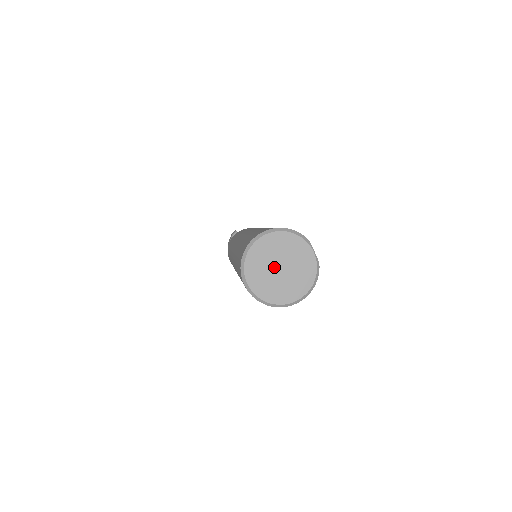
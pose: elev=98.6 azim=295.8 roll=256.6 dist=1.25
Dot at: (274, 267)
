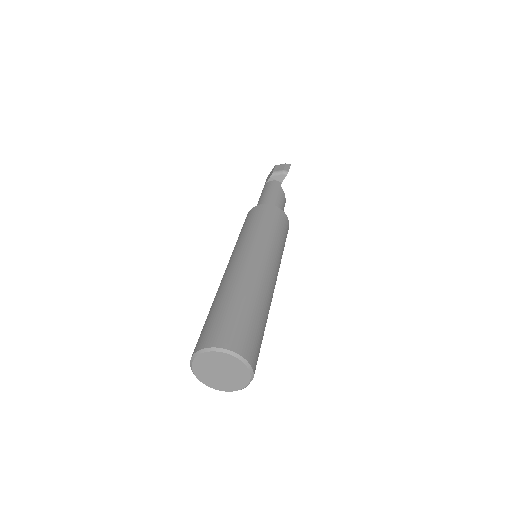
Dot at: (218, 369)
